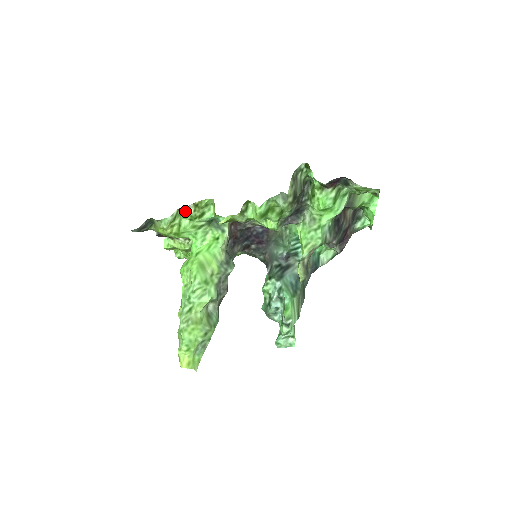
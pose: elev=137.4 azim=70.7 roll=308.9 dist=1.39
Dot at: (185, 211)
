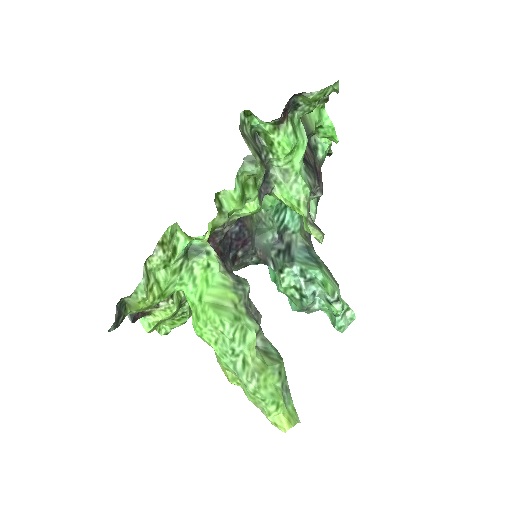
Dot at: (153, 260)
